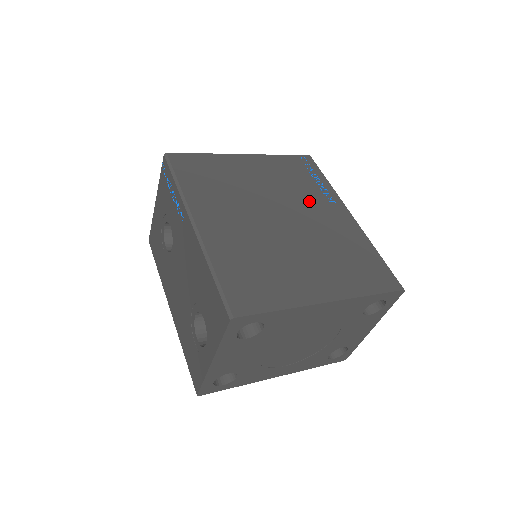
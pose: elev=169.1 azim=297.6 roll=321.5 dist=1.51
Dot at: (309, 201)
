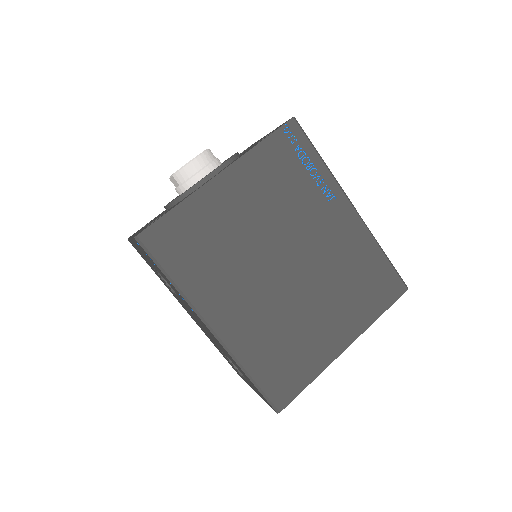
Dot at: (308, 216)
